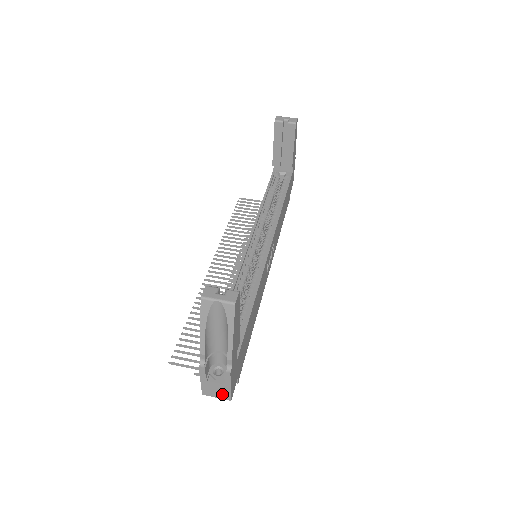
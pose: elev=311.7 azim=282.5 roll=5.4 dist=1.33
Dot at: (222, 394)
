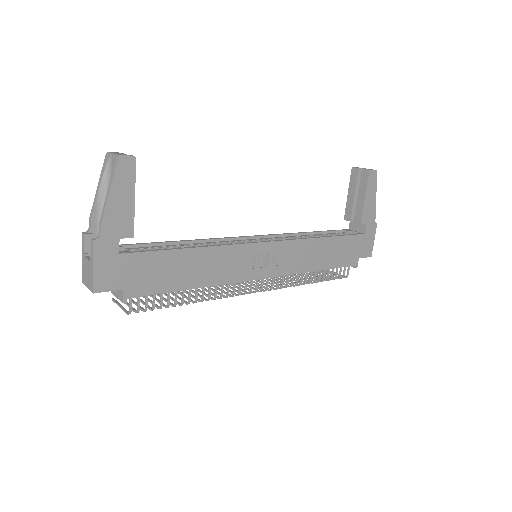
Dot at: (90, 281)
